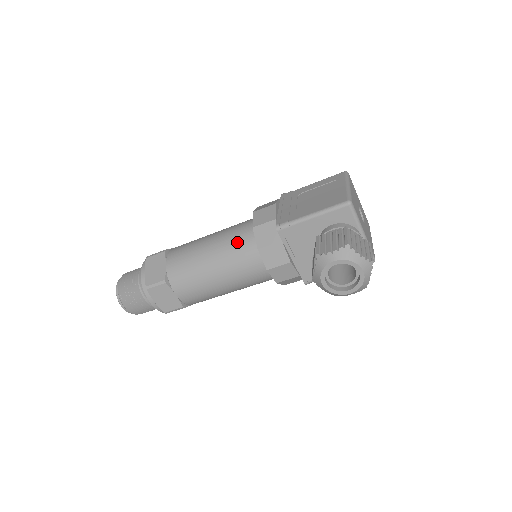
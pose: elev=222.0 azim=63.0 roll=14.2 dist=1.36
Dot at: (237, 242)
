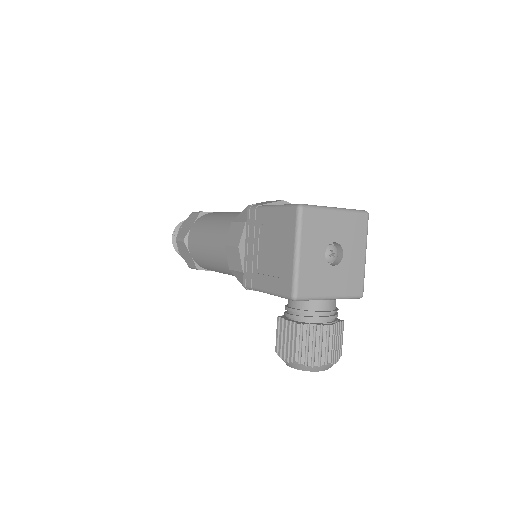
Dot at: (227, 265)
